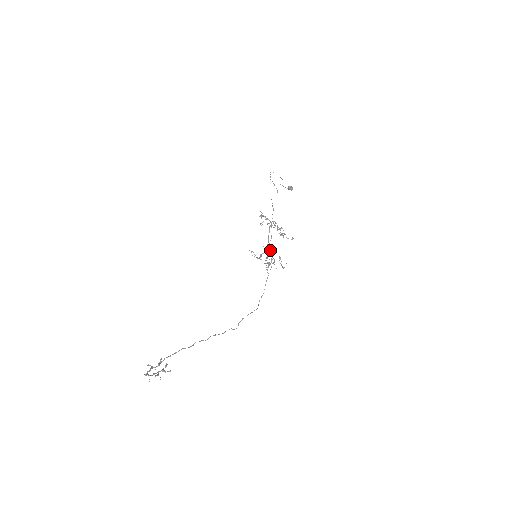
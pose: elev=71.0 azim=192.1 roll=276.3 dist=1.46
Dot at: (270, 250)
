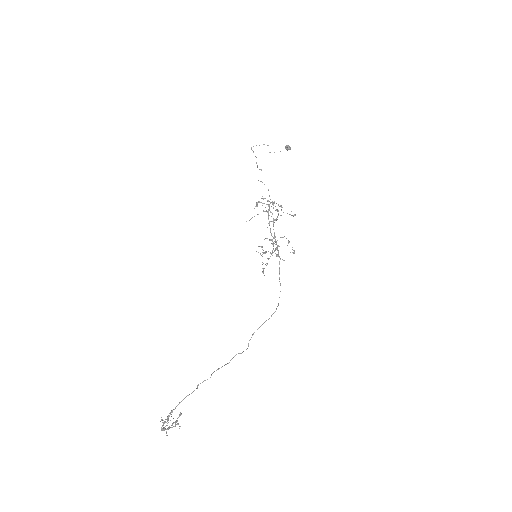
Dot at: (275, 239)
